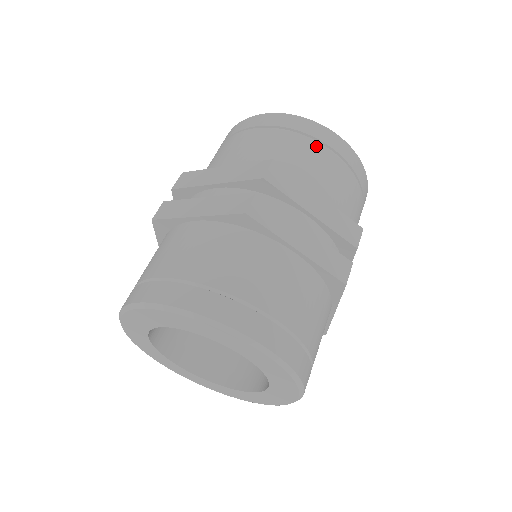
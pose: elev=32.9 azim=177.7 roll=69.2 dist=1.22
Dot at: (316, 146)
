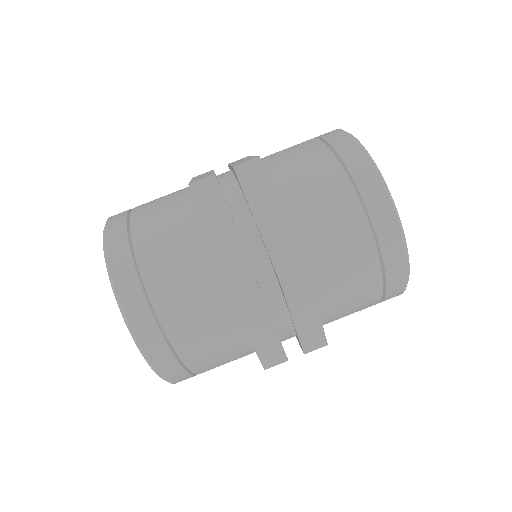
Dot at: (335, 170)
